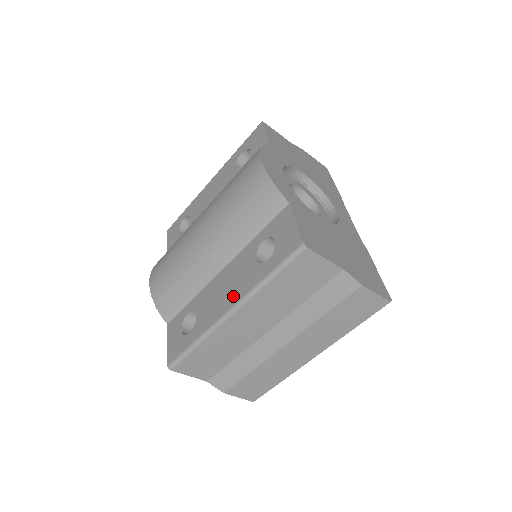
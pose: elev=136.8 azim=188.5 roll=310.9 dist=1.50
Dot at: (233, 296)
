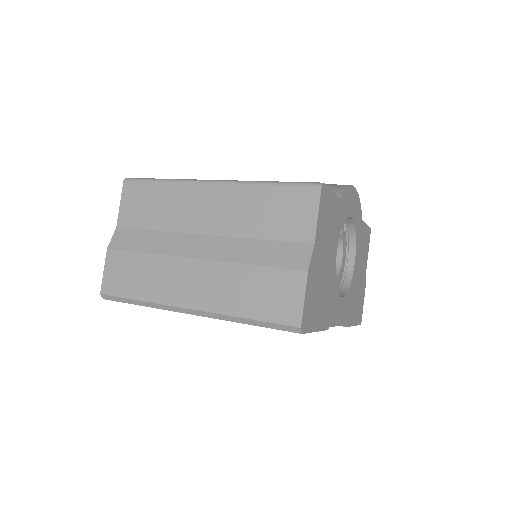
Dot at: occluded
